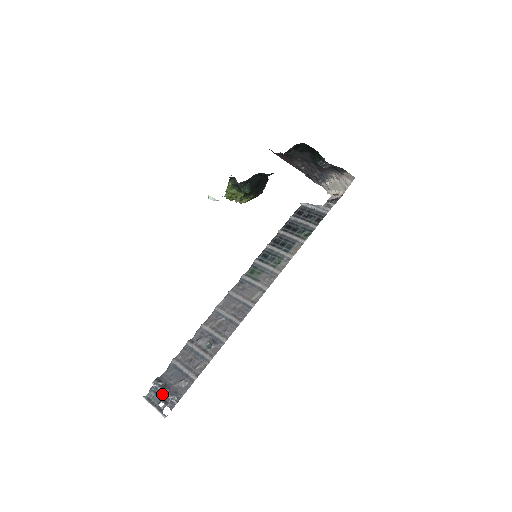
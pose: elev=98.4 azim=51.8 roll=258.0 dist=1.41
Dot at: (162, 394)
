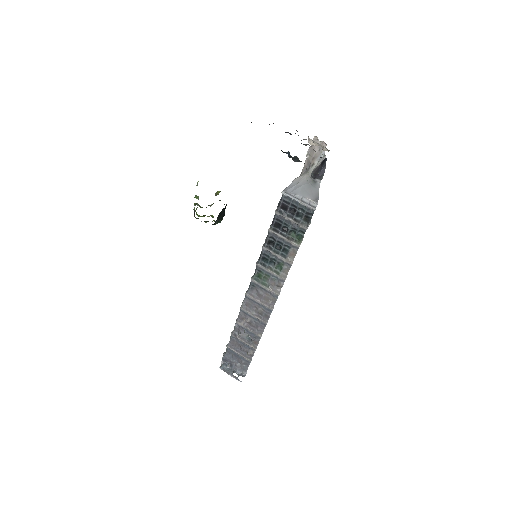
Dot at: (232, 369)
